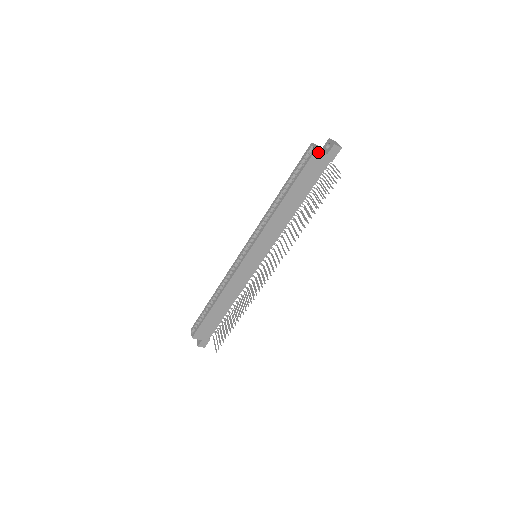
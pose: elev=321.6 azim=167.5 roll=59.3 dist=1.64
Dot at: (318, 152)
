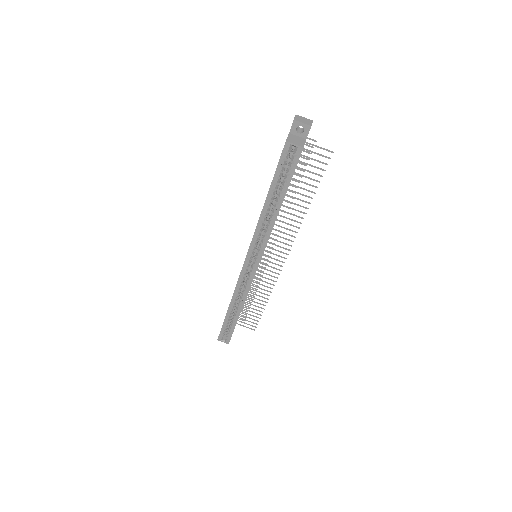
Dot at: (303, 147)
